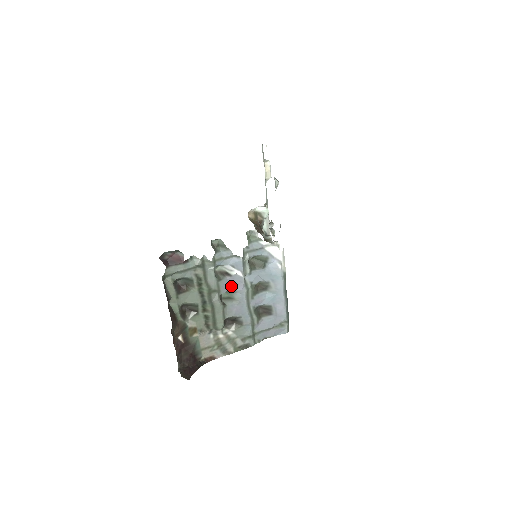
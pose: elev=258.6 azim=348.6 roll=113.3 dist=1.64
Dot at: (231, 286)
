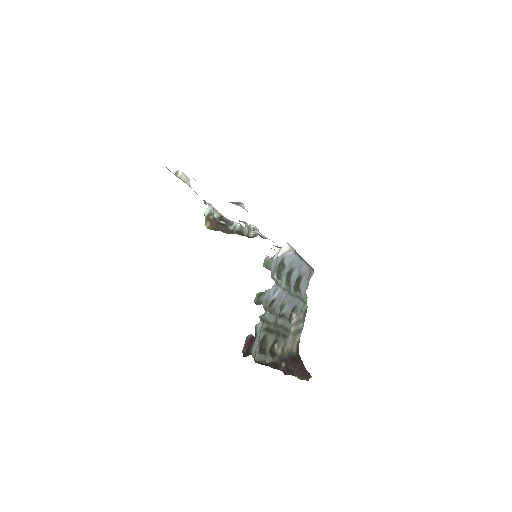
Dot at: (279, 303)
